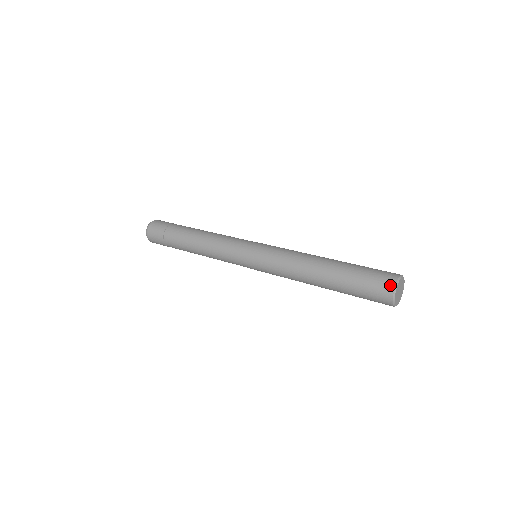
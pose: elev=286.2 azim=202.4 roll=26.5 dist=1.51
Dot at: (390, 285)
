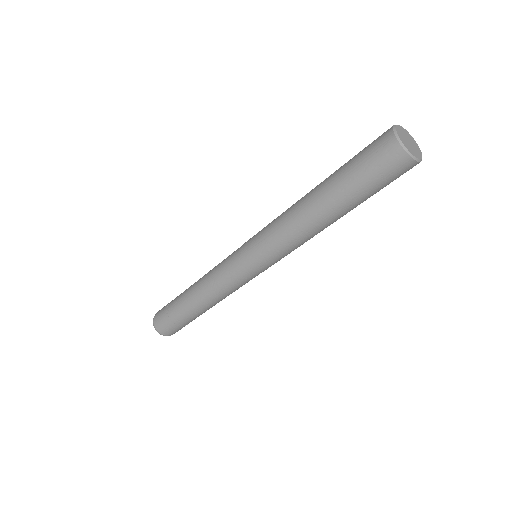
Dot at: (390, 142)
